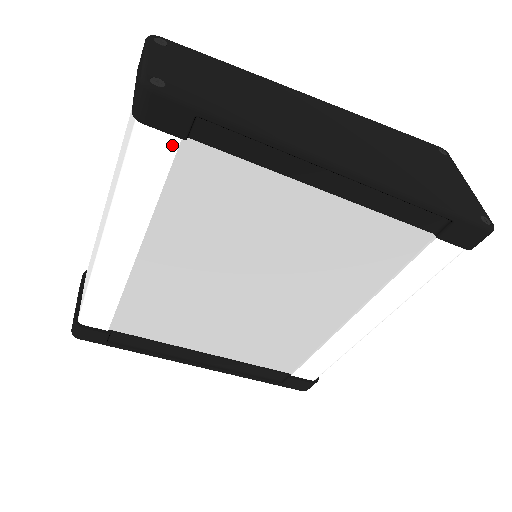
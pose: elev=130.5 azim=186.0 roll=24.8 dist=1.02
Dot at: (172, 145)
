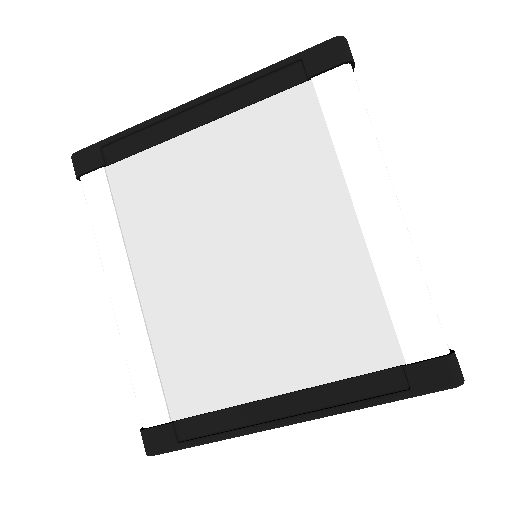
Dot at: (102, 177)
